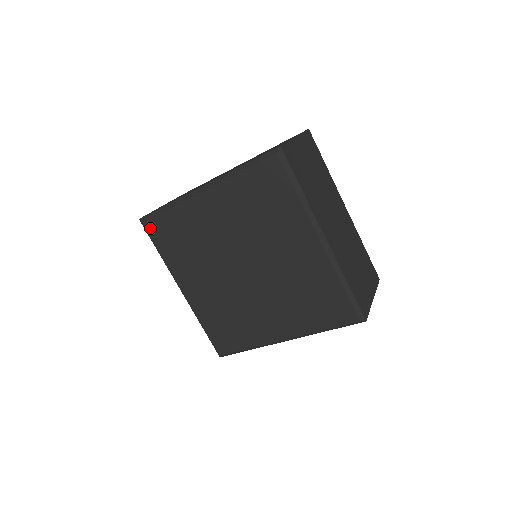
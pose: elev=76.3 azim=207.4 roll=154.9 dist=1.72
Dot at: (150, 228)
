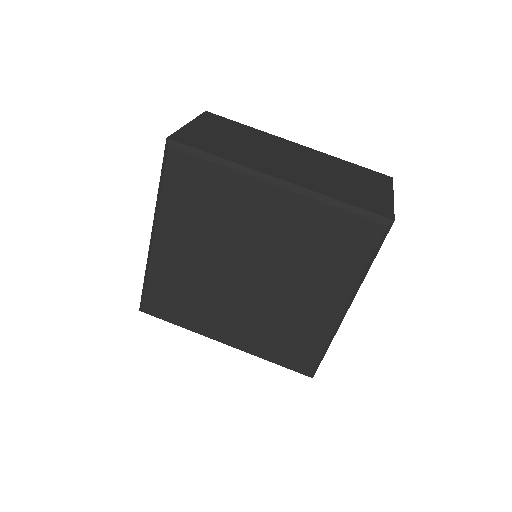
Dot at: (151, 310)
